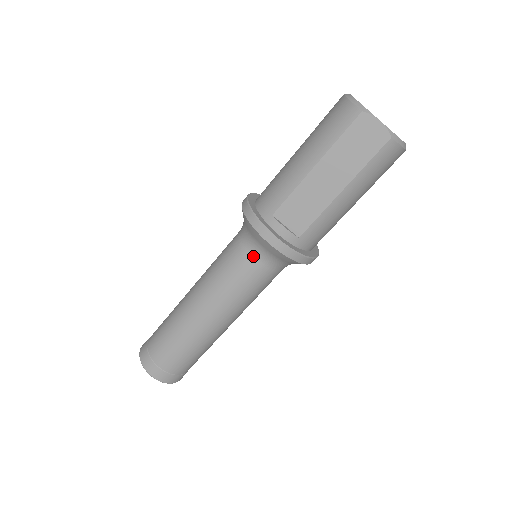
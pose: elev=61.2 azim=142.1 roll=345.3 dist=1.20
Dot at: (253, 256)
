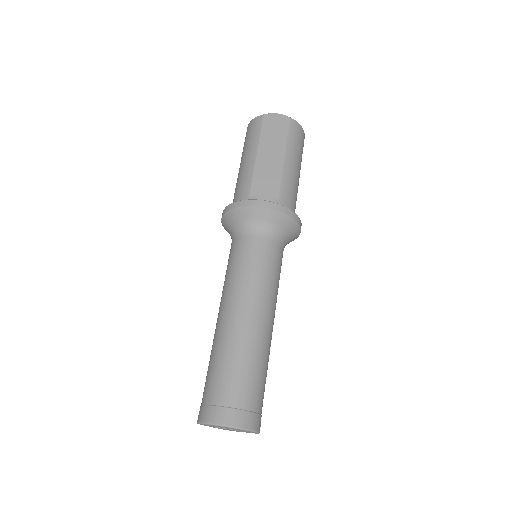
Dot at: (254, 236)
